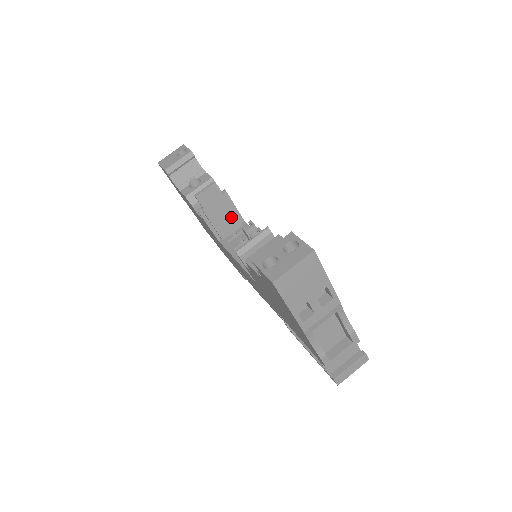
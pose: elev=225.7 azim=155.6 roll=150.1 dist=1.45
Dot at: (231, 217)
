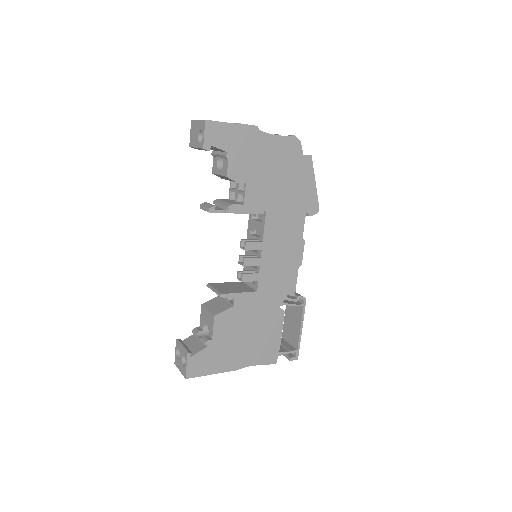
Dot at: occluded
